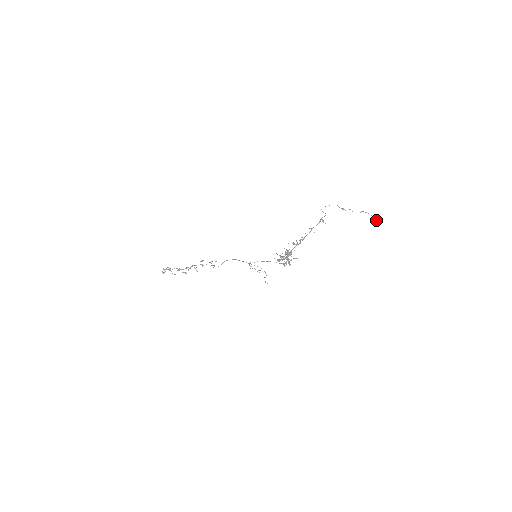
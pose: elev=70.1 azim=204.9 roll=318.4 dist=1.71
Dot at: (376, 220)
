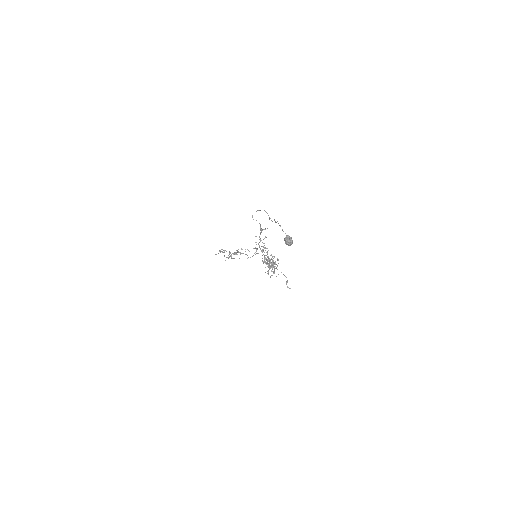
Dot at: (286, 242)
